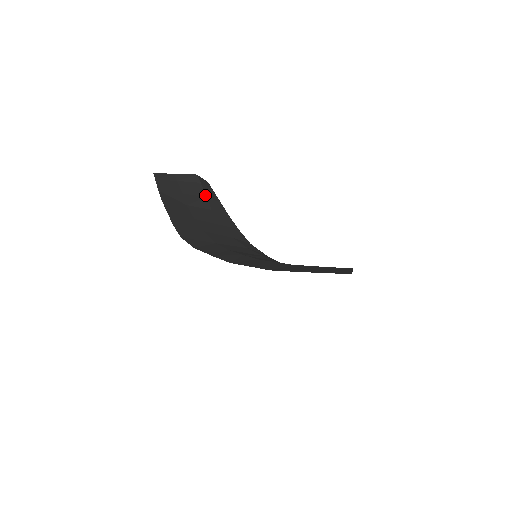
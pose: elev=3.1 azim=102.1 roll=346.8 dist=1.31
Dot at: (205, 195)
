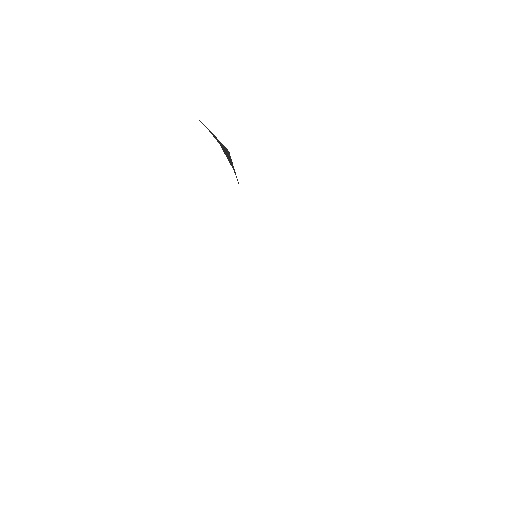
Dot at: occluded
